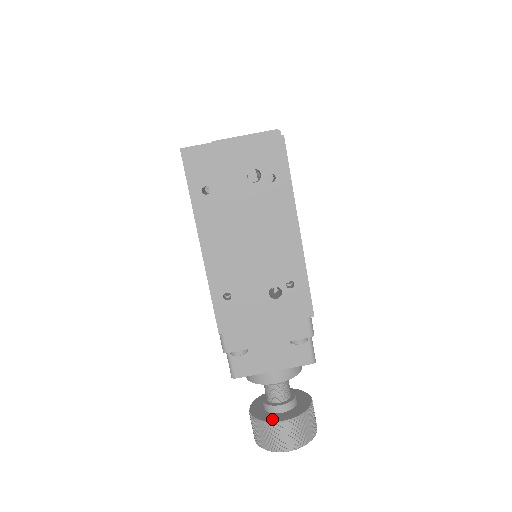
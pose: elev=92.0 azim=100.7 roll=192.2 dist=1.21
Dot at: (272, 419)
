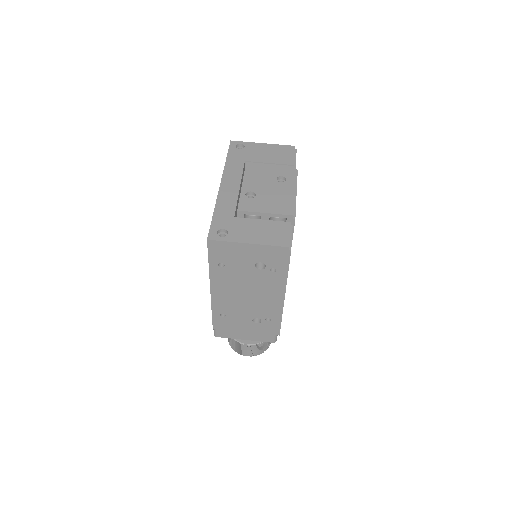
Dot at: (241, 340)
